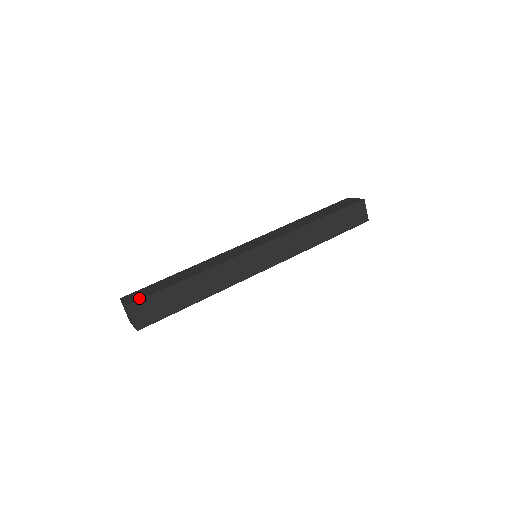
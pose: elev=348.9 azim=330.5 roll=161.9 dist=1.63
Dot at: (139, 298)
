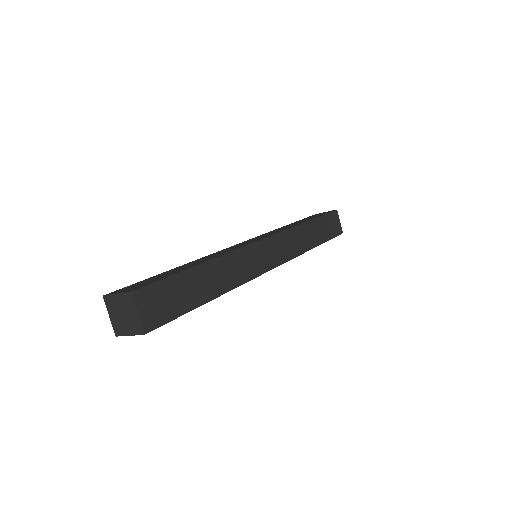
Dot at: (144, 284)
